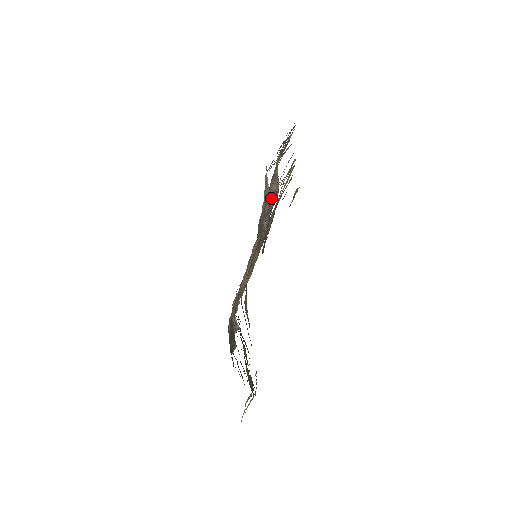
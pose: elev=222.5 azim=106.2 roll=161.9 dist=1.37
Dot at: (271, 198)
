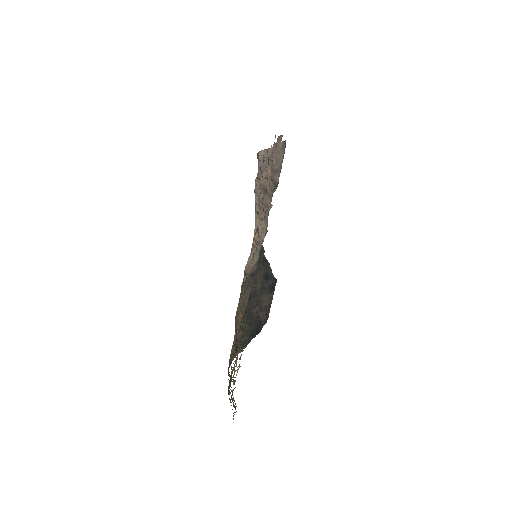
Dot at: occluded
